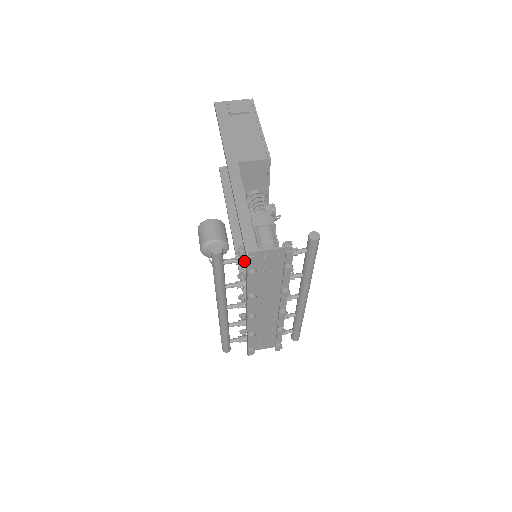
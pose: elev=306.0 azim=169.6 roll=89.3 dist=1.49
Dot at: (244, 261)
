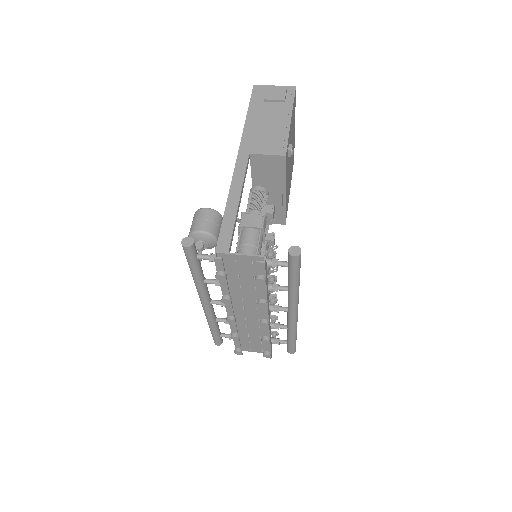
Dot at: occluded
